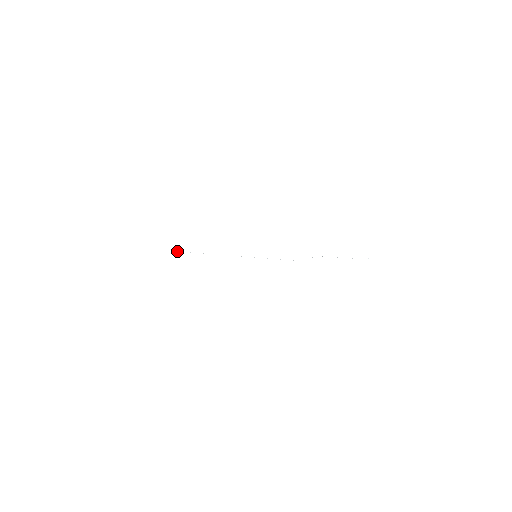
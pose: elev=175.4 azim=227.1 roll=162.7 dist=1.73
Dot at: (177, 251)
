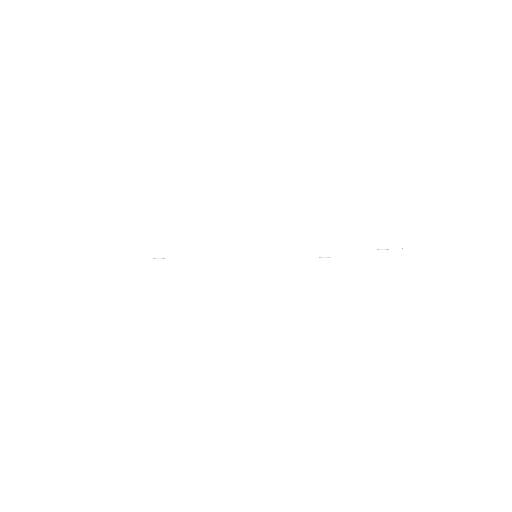
Dot at: occluded
